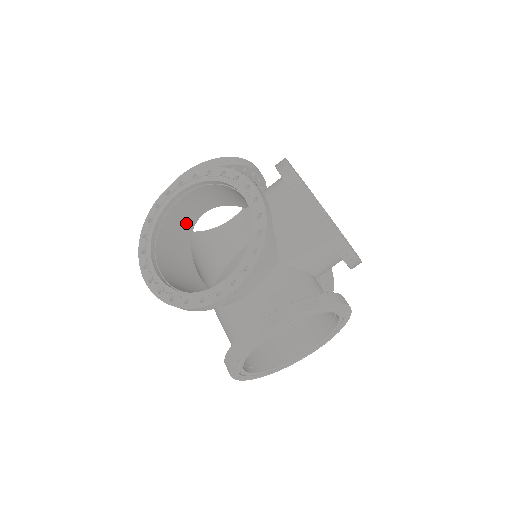
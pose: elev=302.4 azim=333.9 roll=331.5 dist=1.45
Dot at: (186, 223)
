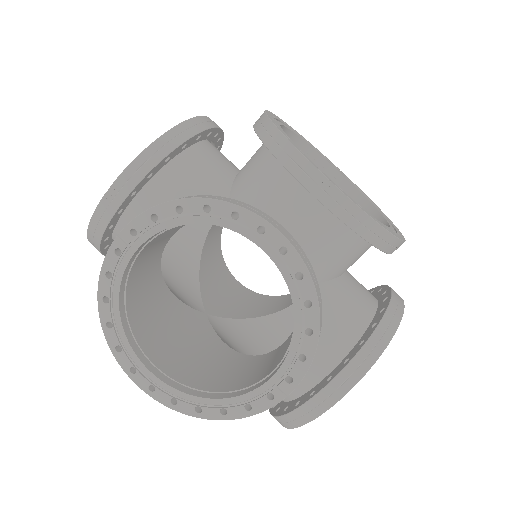
Dot at: (196, 224)
